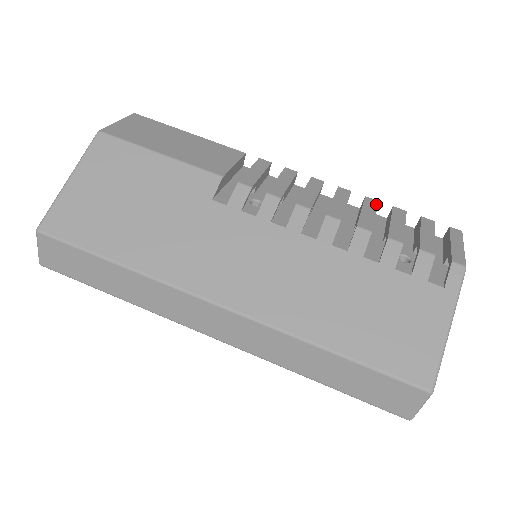
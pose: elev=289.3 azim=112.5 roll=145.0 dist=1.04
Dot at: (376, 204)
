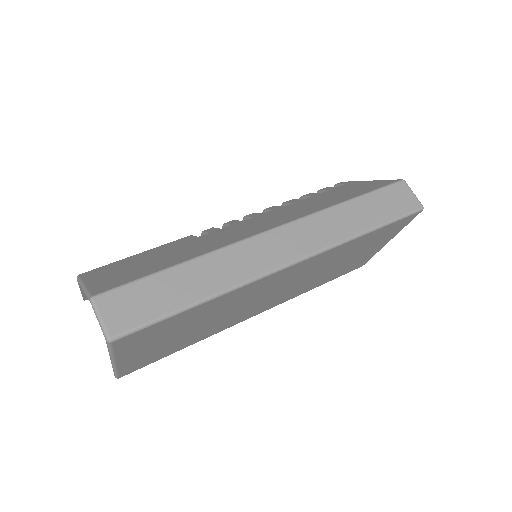
Dot at: occluded
